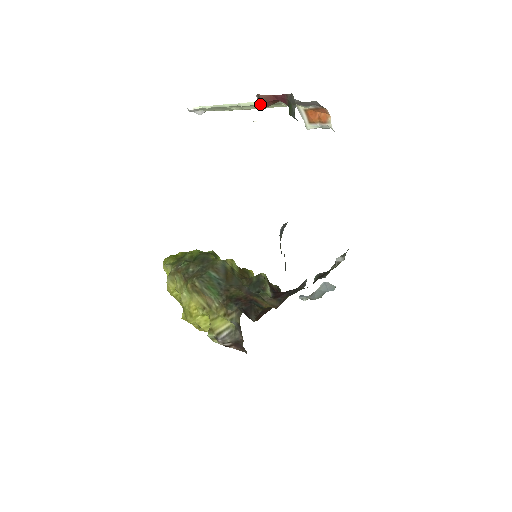
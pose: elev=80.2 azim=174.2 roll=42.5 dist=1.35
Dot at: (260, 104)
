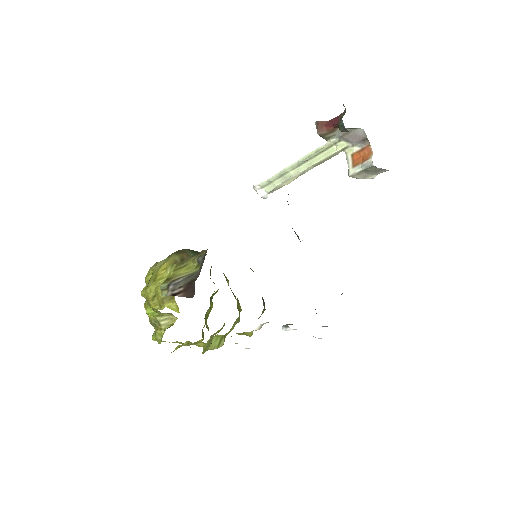
Dot at: (316, 151)
